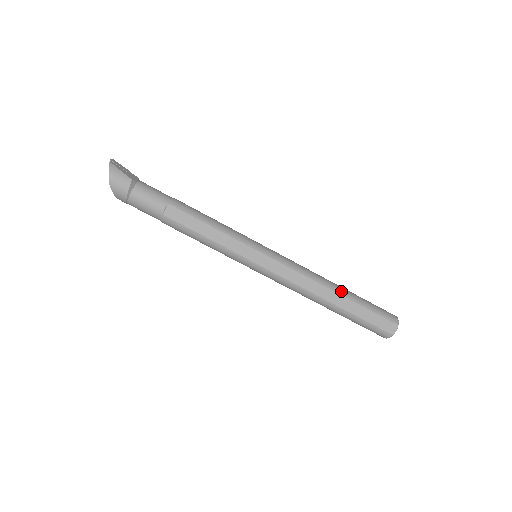
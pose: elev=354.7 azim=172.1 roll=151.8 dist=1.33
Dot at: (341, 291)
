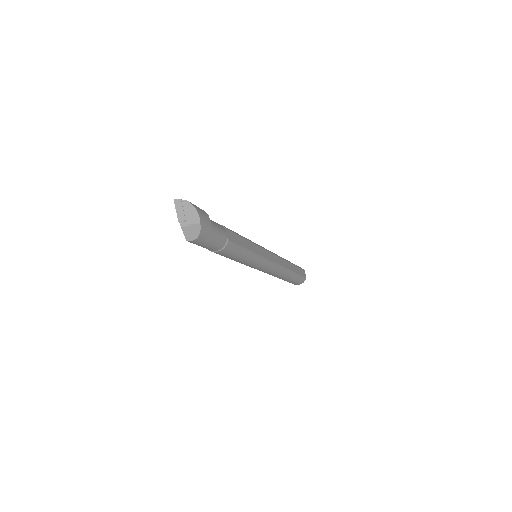
Dot at: (287, 260)
